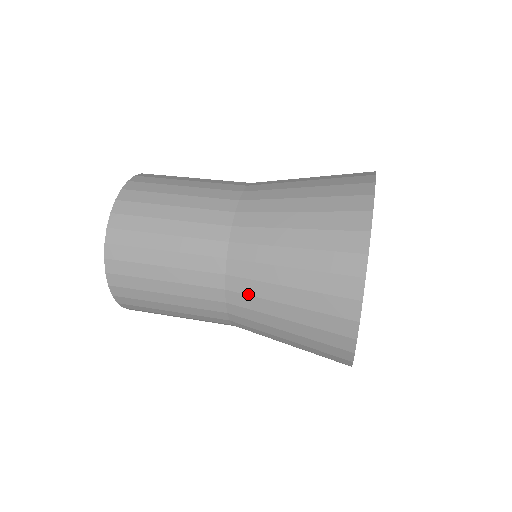
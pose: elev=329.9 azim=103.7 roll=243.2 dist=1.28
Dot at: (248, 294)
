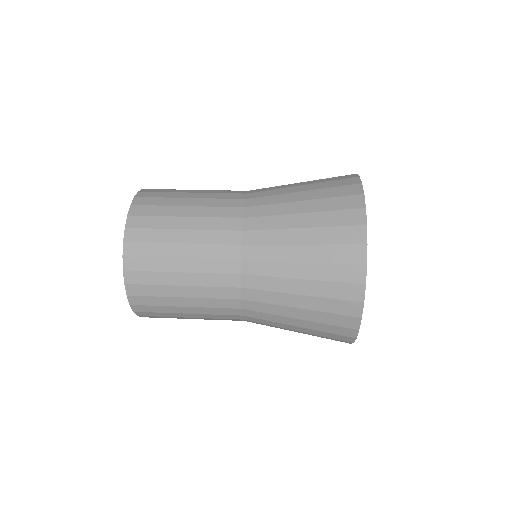
Dot at: (263, 312)
